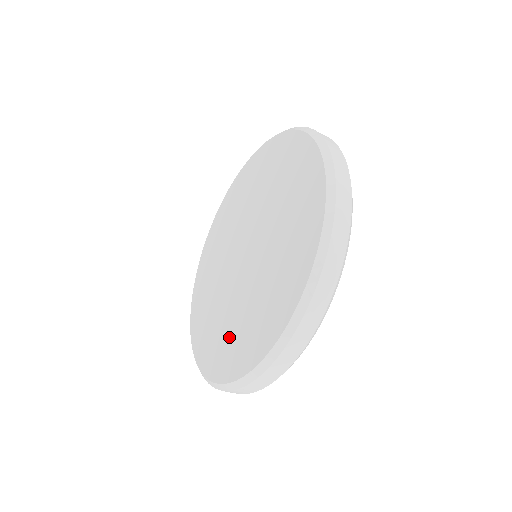
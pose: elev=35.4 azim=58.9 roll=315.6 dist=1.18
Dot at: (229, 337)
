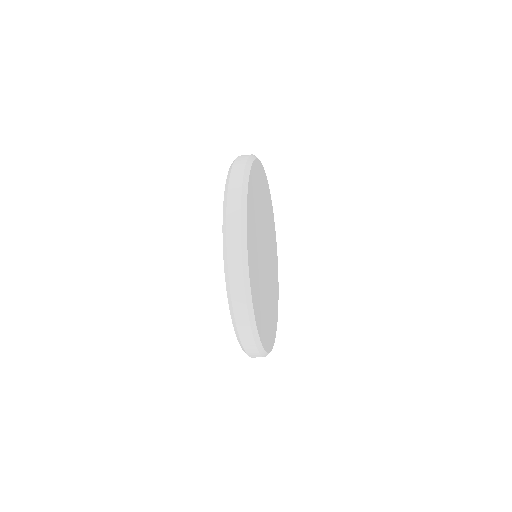
Dot at: occluded
